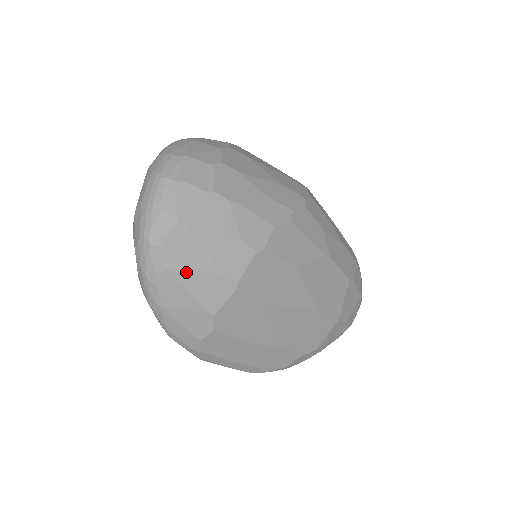
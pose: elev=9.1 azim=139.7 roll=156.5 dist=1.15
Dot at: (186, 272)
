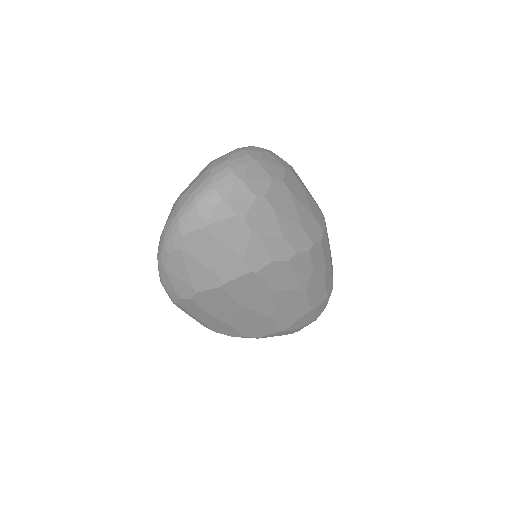
Dot at: (193, 259)
